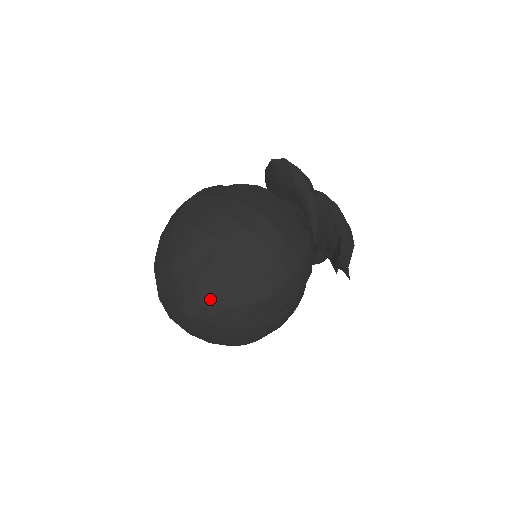
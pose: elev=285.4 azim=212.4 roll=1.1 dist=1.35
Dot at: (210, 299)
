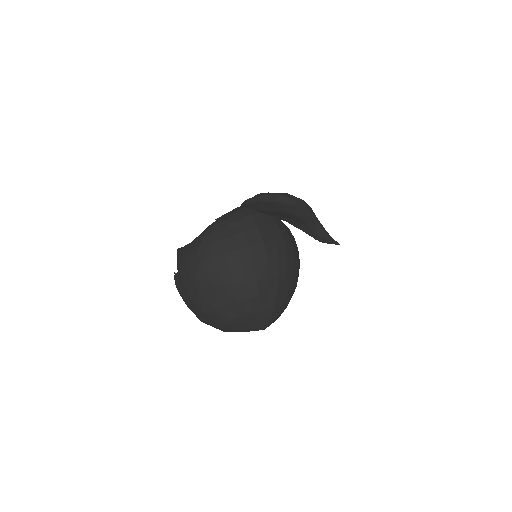
Dot at: (279, 312)
